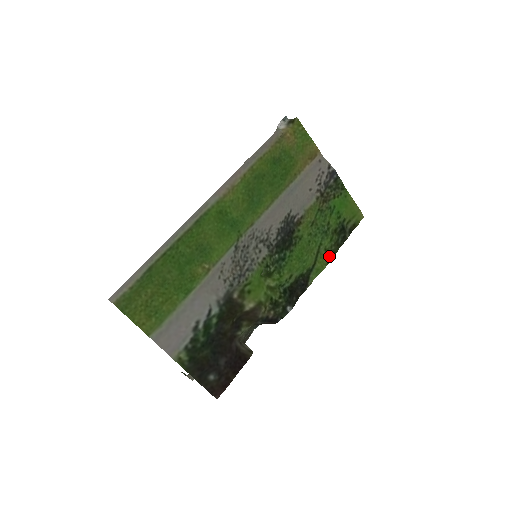
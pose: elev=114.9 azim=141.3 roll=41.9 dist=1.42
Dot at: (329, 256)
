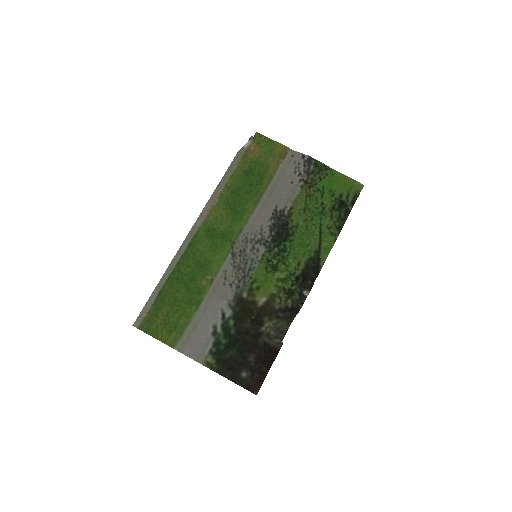
Dot at: (334, 232)
